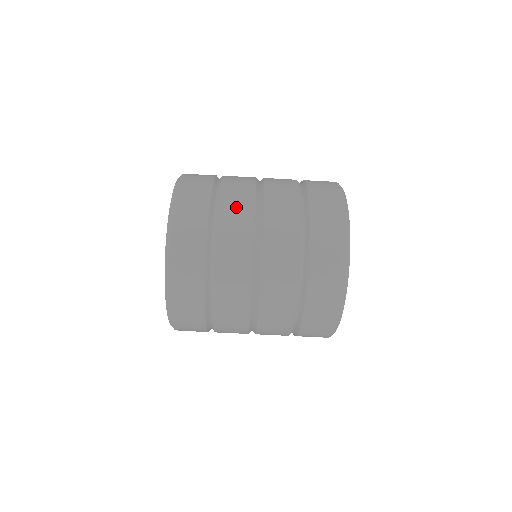
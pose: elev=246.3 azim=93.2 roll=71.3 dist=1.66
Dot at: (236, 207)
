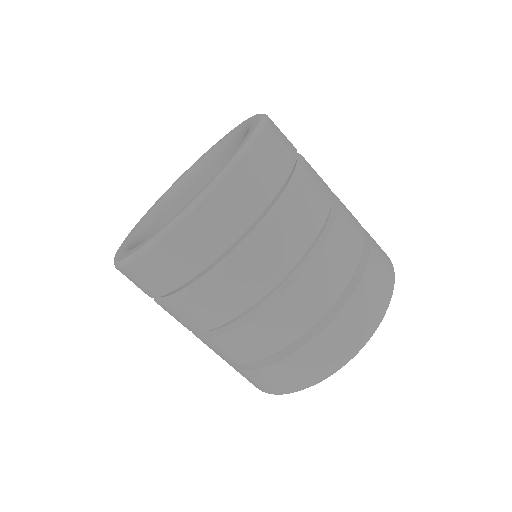
Dot at: (277, 249)
